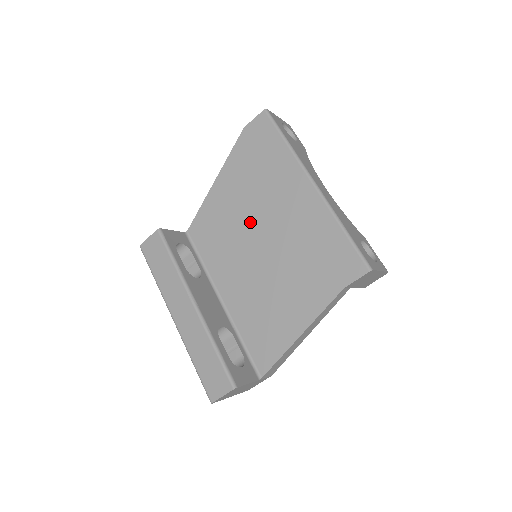
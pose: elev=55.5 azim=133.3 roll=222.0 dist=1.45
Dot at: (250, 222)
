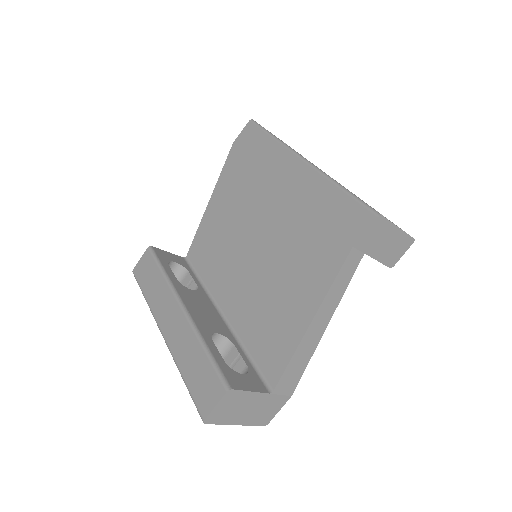
Dot at: (245, 222)
